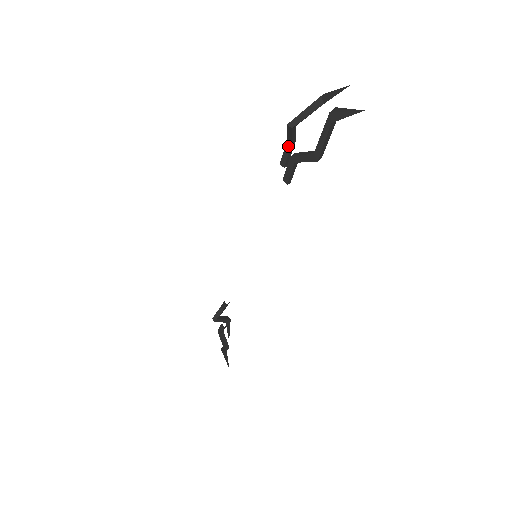
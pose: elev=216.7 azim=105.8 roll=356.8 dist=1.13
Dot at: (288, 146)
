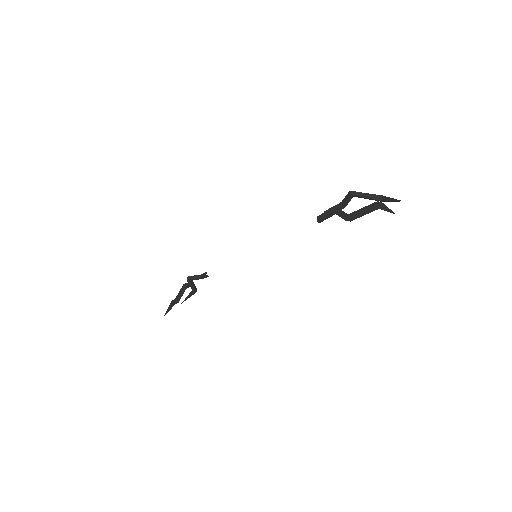
Dot at: (339, 205)
